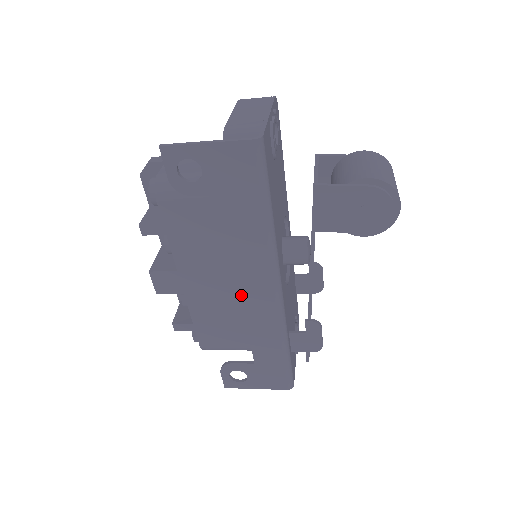
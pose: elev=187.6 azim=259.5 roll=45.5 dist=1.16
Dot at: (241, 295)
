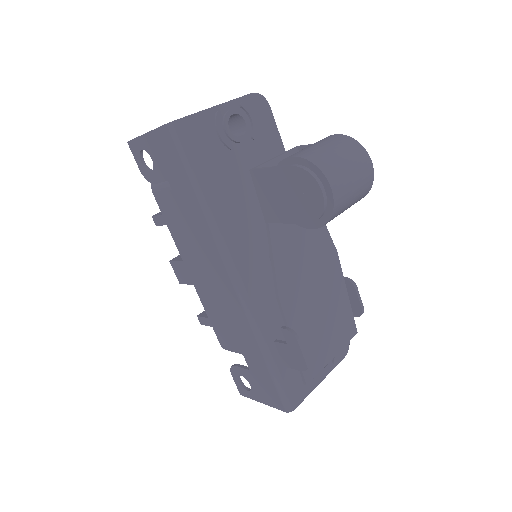
Dot at: (214, 286)
